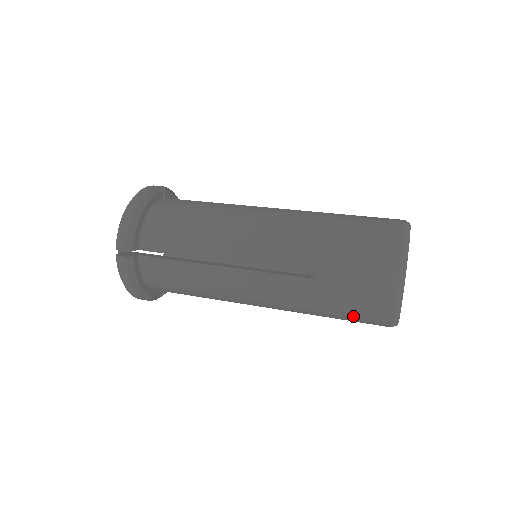
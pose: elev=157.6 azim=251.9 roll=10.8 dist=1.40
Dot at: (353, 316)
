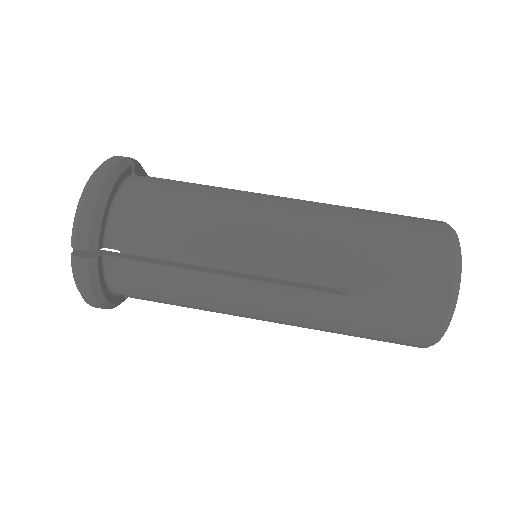
Dot at: (383, 337)
